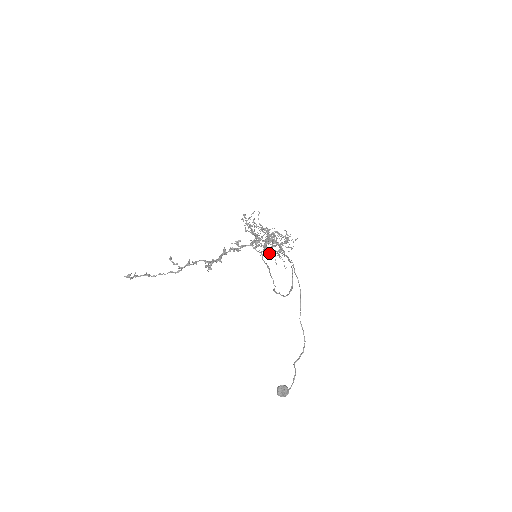
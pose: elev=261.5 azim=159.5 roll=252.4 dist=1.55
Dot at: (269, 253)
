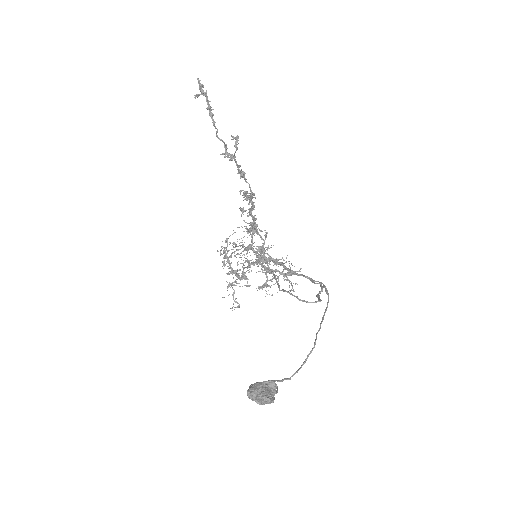
Dot at: occluded
